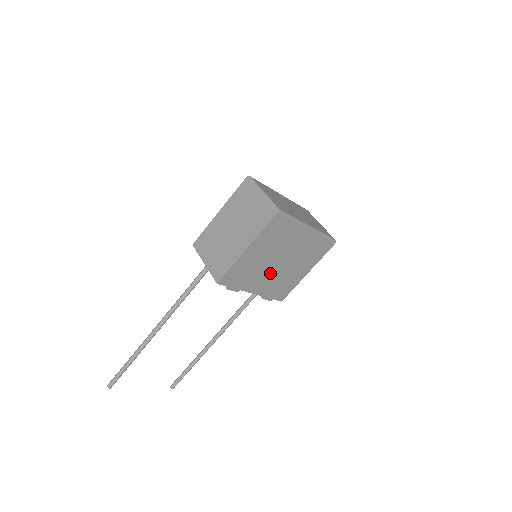
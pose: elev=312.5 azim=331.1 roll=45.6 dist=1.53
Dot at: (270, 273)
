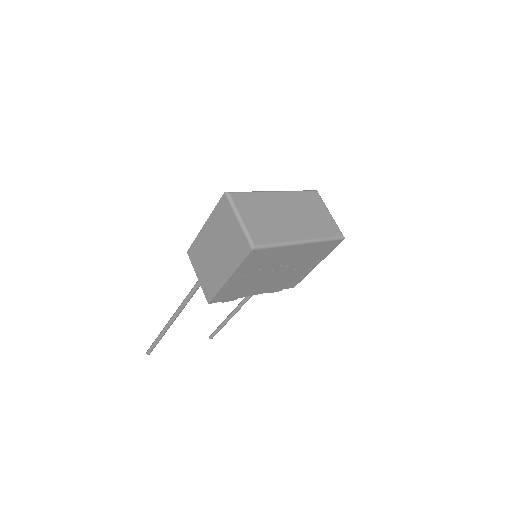
Dot at: (268, 280)
